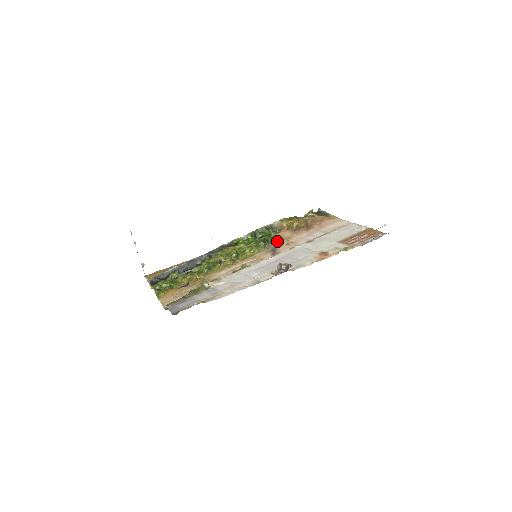
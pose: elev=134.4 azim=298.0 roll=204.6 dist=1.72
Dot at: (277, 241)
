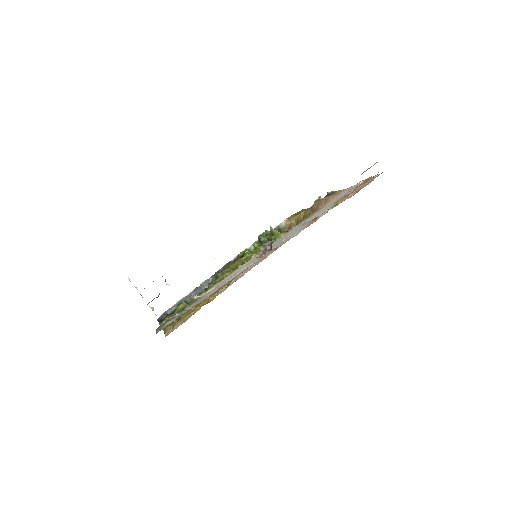
Dot at: (281, 236)
